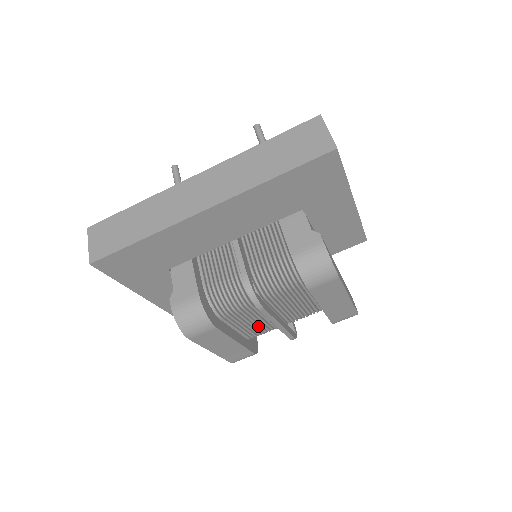
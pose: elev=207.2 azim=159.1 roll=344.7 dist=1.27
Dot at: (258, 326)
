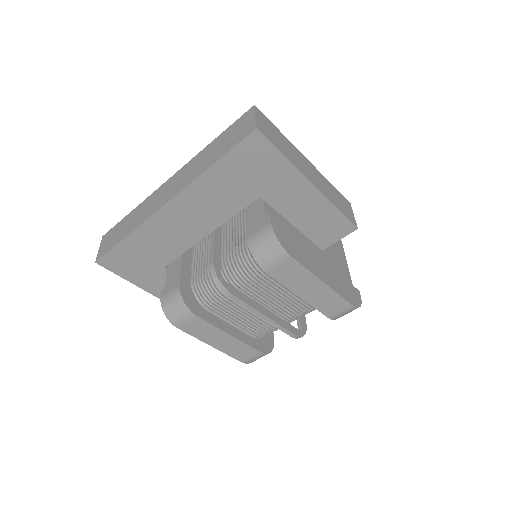
Dot at: (255, 322)
